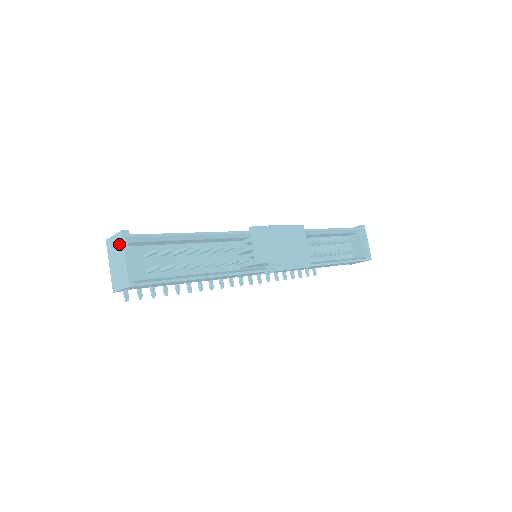
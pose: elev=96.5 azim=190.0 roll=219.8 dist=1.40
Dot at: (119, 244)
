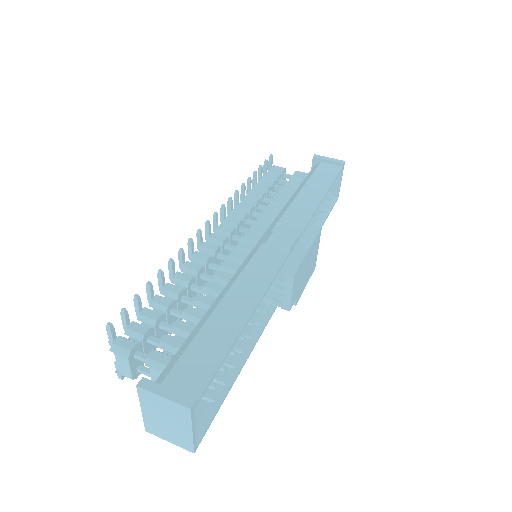
Dot at: (179, 414)
